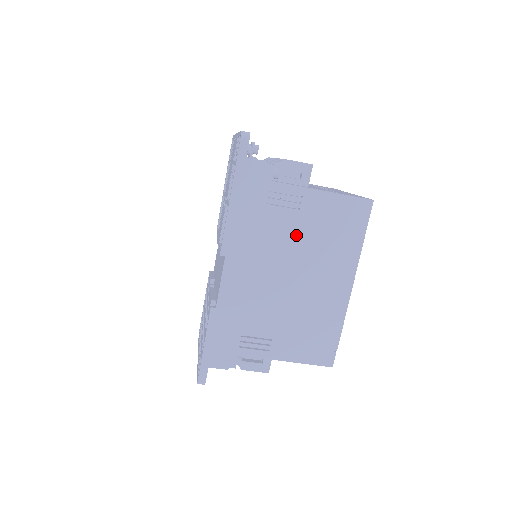
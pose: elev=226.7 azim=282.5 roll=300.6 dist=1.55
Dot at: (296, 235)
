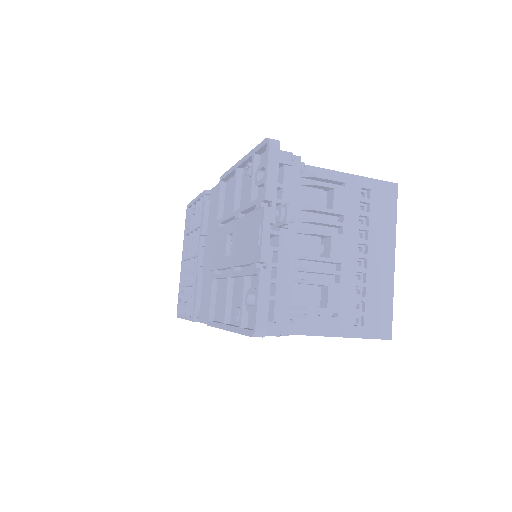
Dot at: occluded
